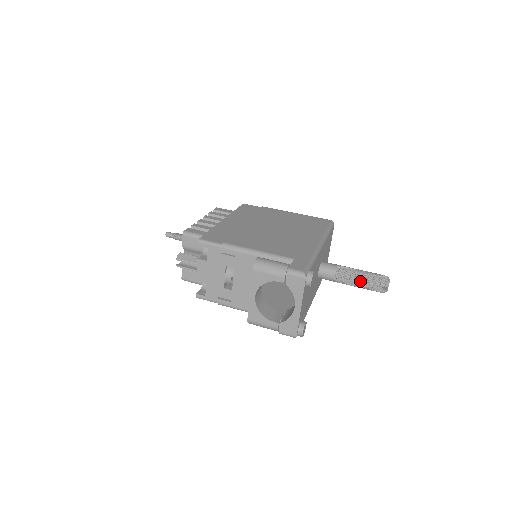
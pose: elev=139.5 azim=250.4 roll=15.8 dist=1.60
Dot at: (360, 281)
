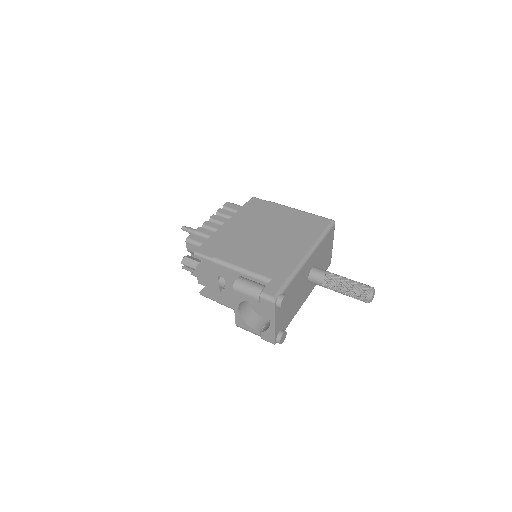
Dot at: (345, 291)
